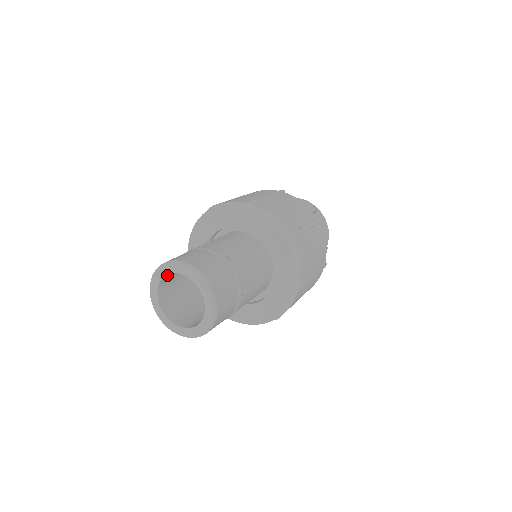
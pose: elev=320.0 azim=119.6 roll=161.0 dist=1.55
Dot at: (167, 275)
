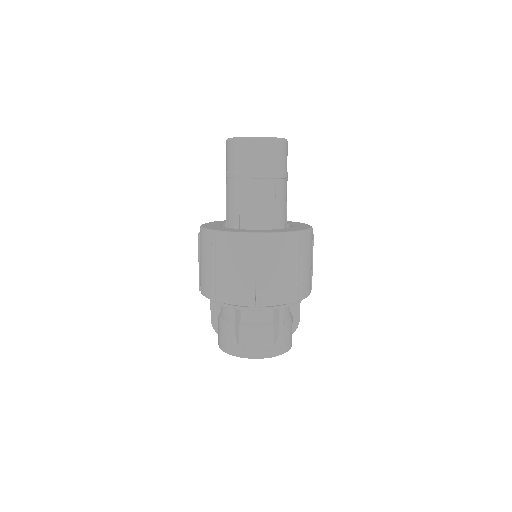
Dot at: occluded
